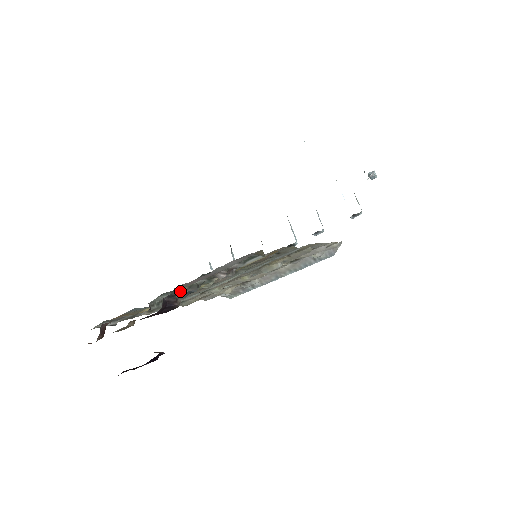
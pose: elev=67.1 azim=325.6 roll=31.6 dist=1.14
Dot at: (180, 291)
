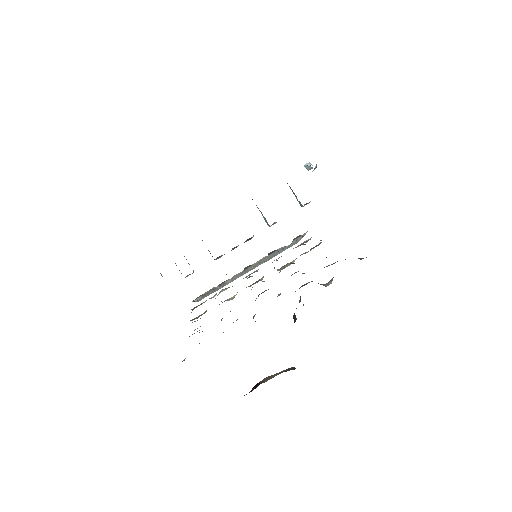
Dot at: occluded
